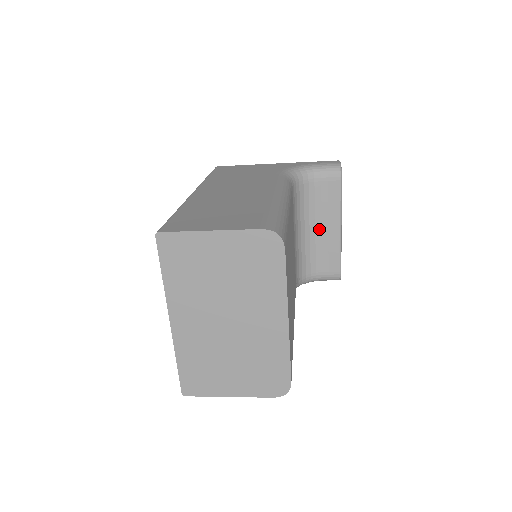
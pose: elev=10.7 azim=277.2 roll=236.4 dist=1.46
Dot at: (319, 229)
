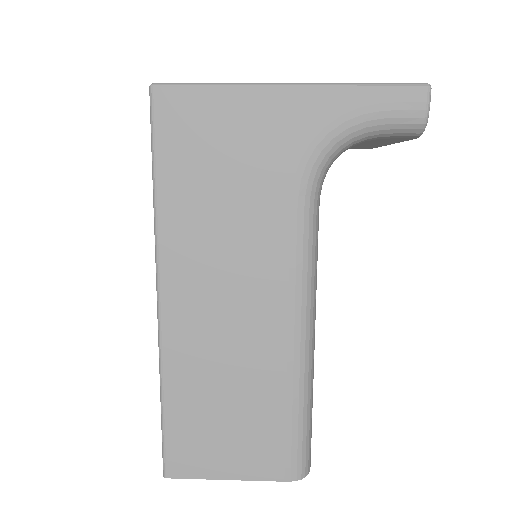
Dot at: (353, 146)
